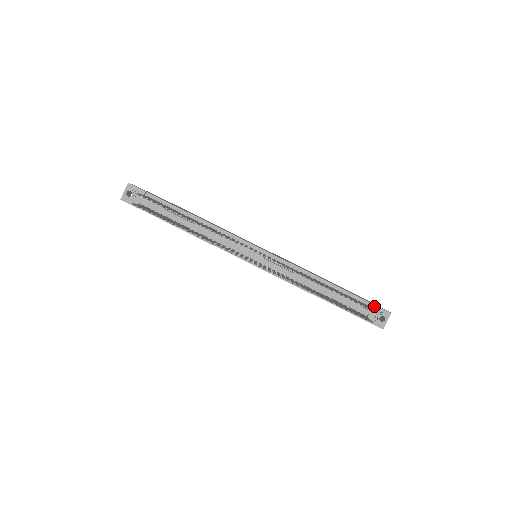
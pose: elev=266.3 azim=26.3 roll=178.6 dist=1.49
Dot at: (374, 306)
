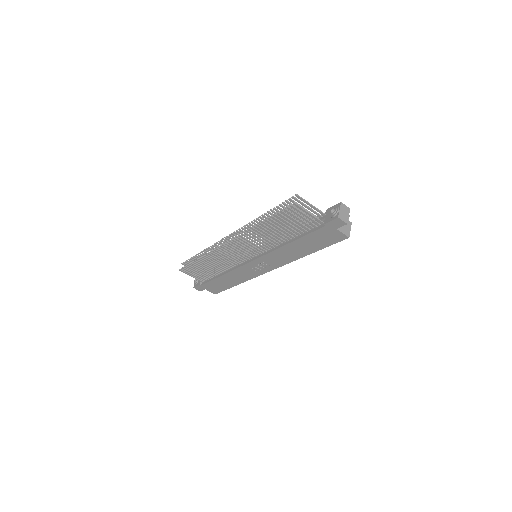
Dot at: (327, 210)
